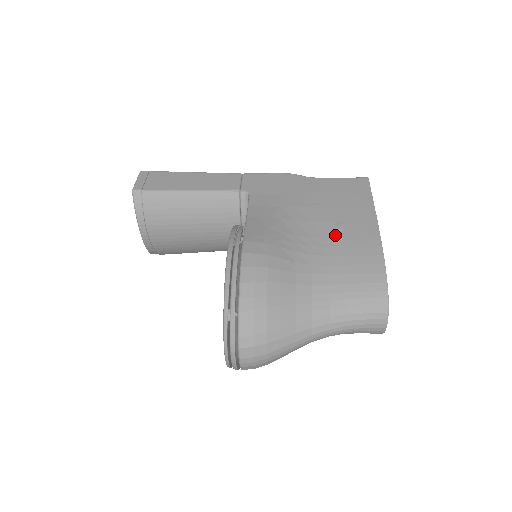
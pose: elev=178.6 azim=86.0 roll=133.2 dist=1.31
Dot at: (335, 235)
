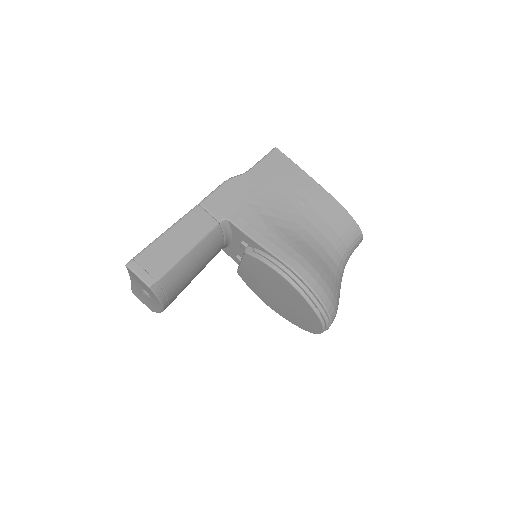
Dot at: (307, 210)
